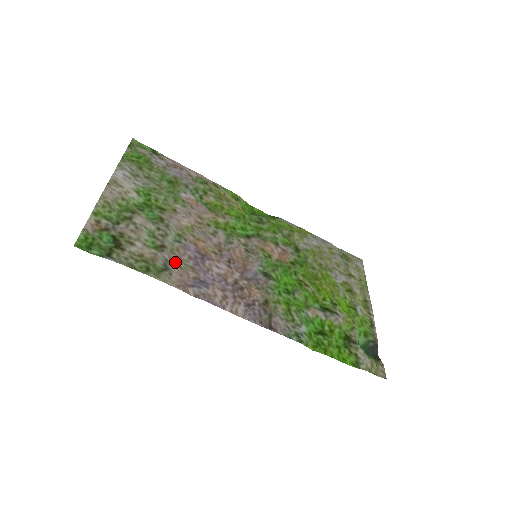
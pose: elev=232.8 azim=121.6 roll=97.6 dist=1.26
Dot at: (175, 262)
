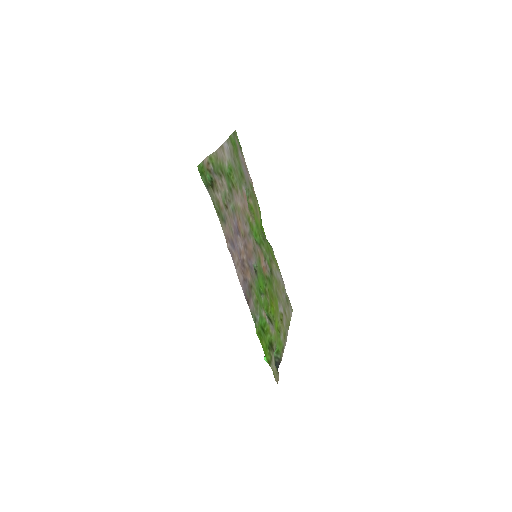
Dot at: (228, 221)
